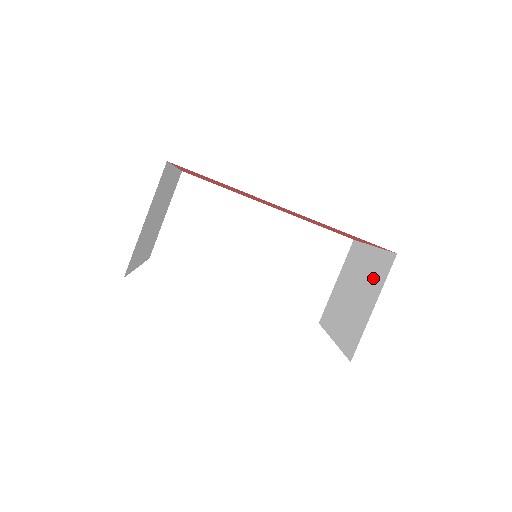
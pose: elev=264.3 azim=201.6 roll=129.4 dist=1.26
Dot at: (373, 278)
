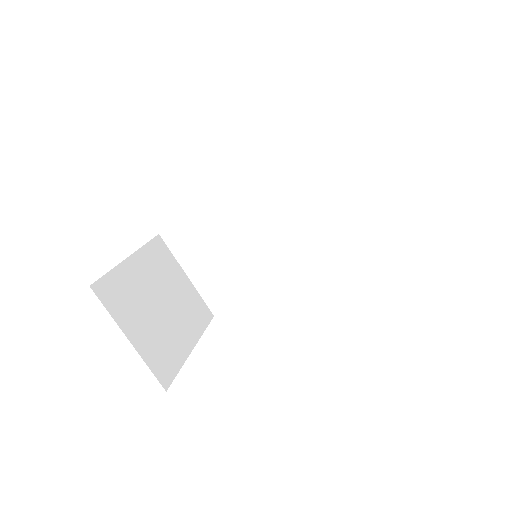
Dot at: occluded
